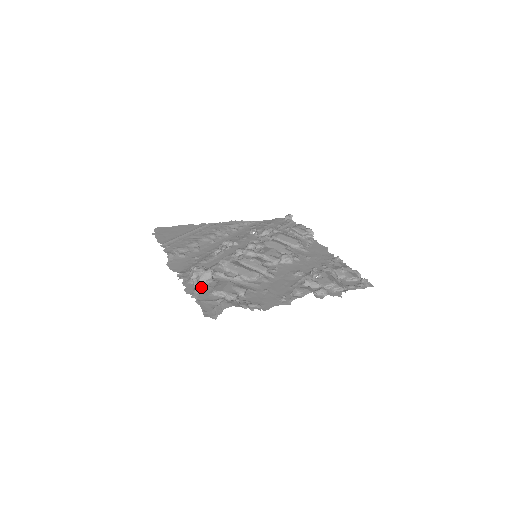
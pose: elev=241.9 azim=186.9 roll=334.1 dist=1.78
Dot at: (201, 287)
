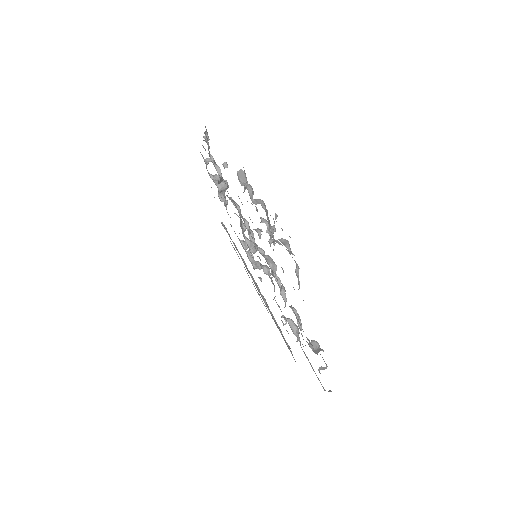
Dot at: (209, 173)
